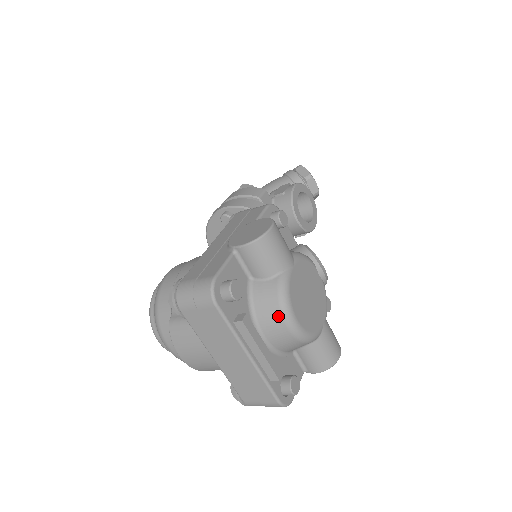
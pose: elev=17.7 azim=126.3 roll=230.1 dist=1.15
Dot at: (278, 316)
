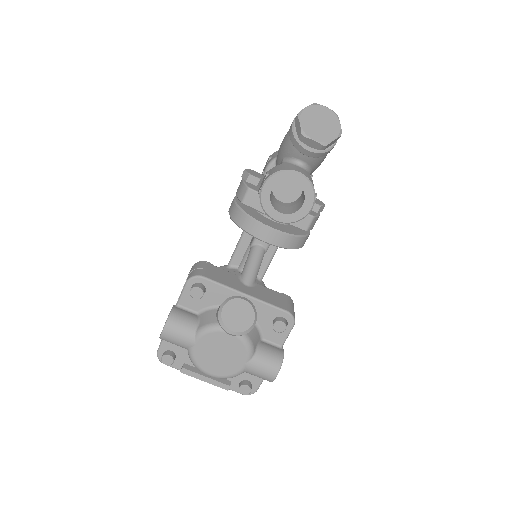
Dot at: occluded
